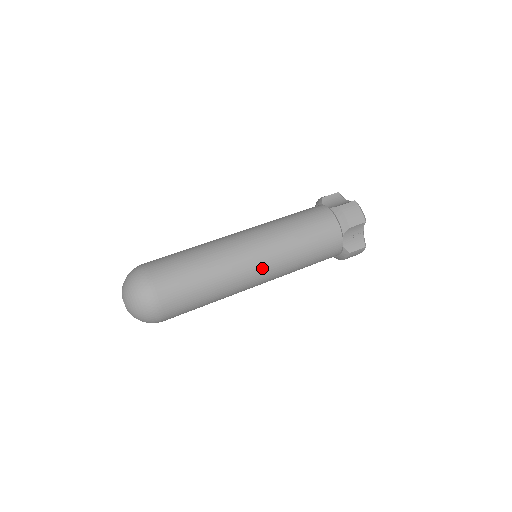
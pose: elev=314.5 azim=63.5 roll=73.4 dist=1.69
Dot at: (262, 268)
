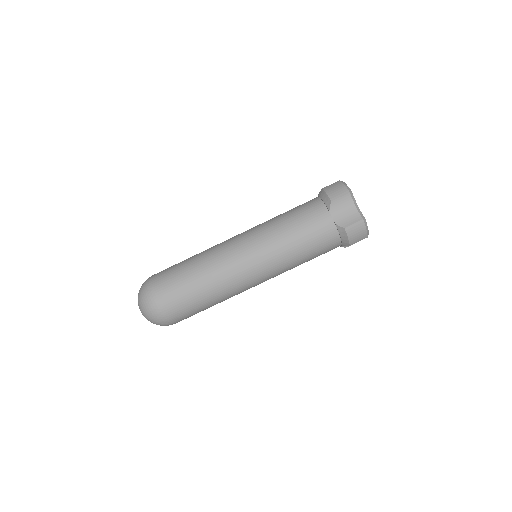
Dot at: occluded
